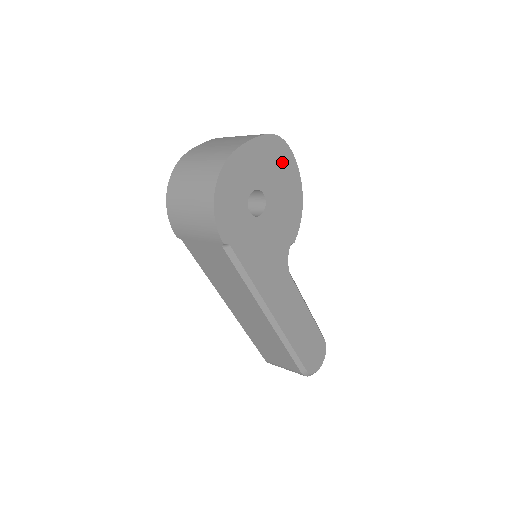
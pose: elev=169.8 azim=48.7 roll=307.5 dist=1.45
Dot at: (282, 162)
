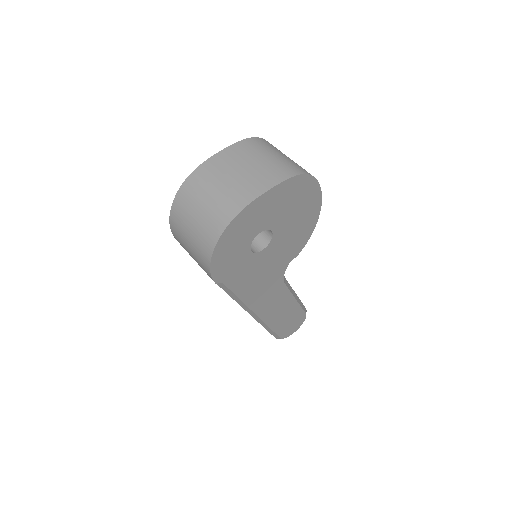
Dot at: (303, 196)
